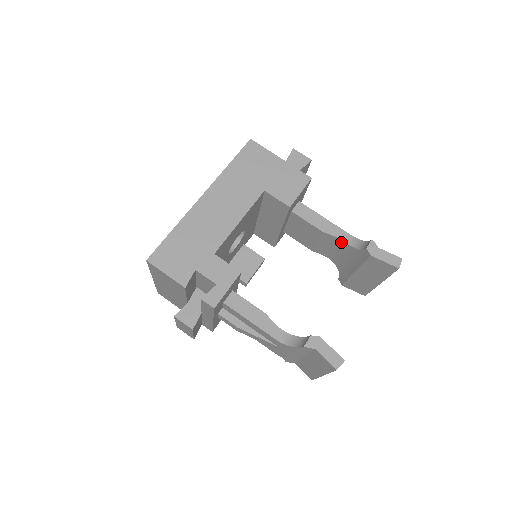
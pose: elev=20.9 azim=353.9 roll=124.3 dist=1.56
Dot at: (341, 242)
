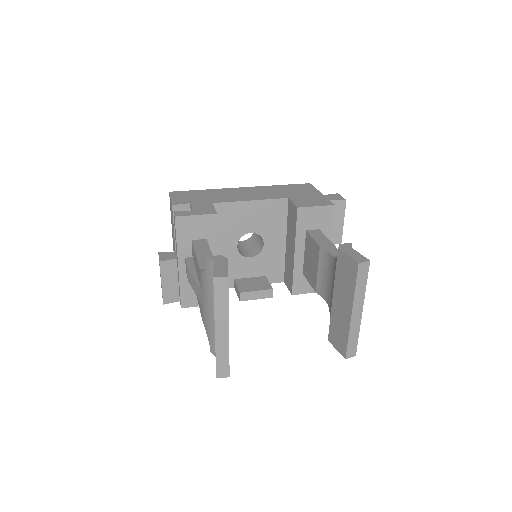
Dot at: (331, 259)
